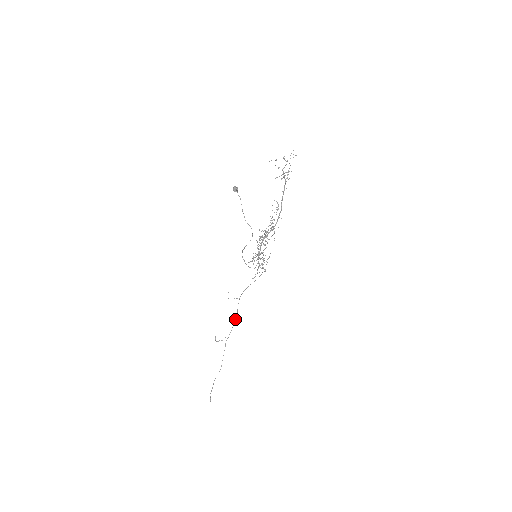
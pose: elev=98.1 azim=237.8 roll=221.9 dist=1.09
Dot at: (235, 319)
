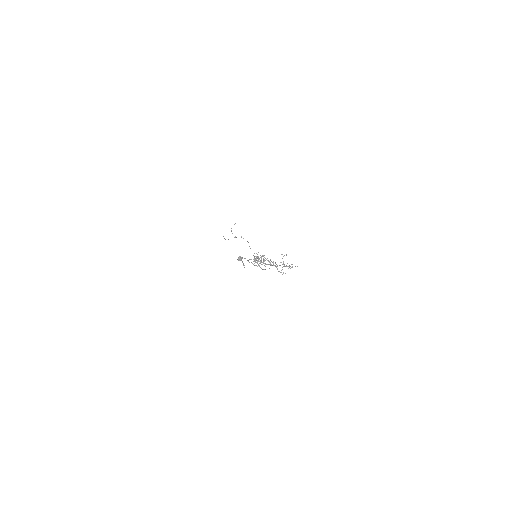
Dot at: occluded
